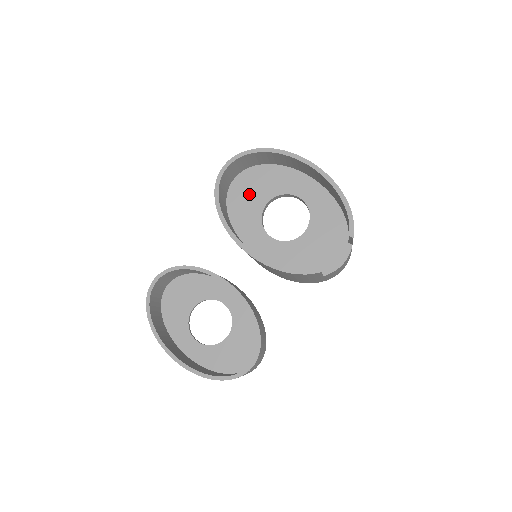
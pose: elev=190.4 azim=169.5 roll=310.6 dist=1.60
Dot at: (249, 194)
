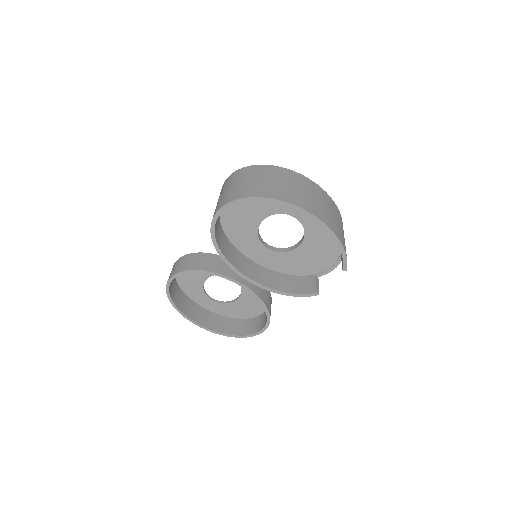
Dot at: (242, 214)
